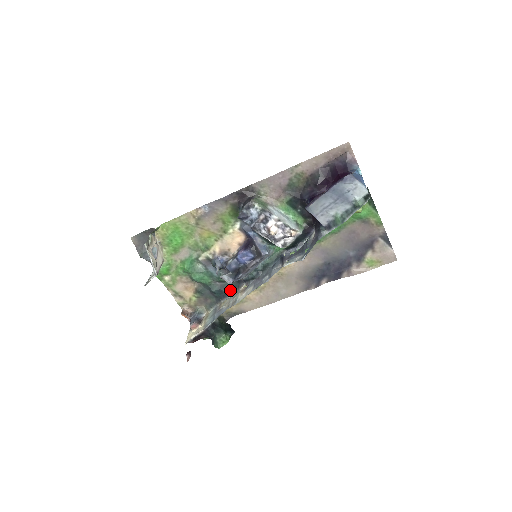
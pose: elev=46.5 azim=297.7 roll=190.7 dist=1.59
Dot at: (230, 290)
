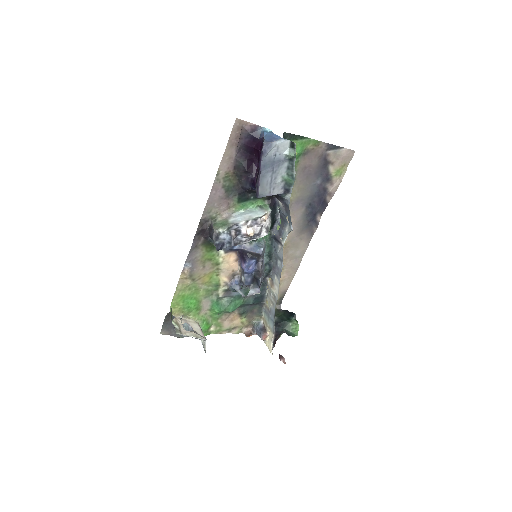
Dot at: (262, 291)
